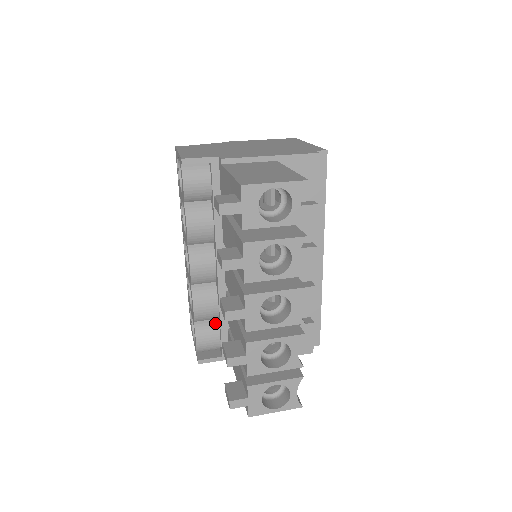
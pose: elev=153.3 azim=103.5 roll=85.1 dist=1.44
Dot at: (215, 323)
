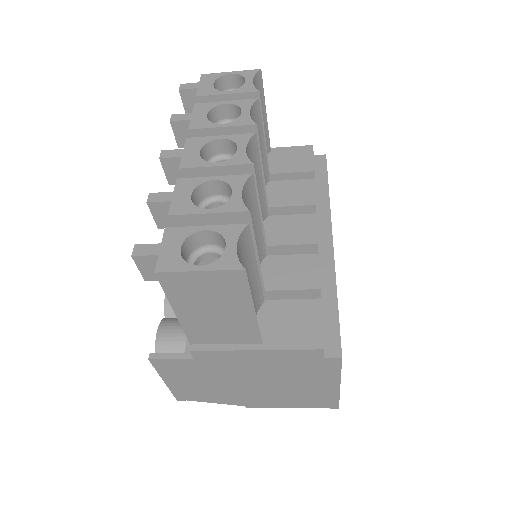
Dot at: occluded
